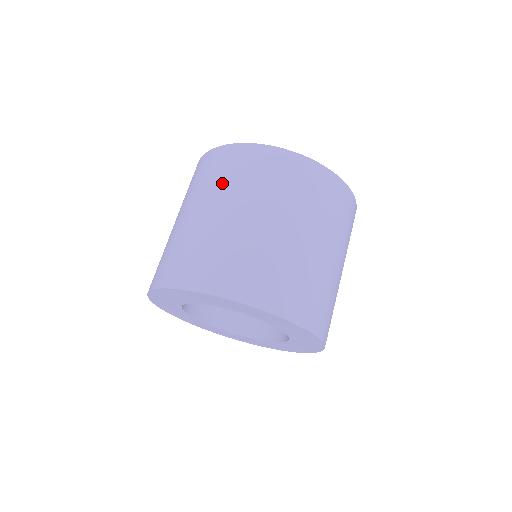
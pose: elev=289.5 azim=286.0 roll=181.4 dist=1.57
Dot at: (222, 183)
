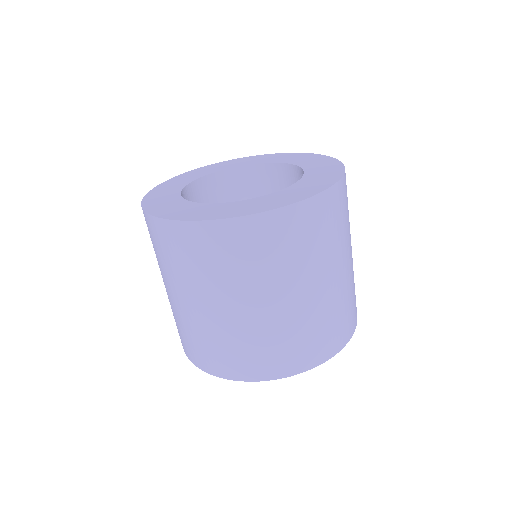
Dot at: (211, 275)
